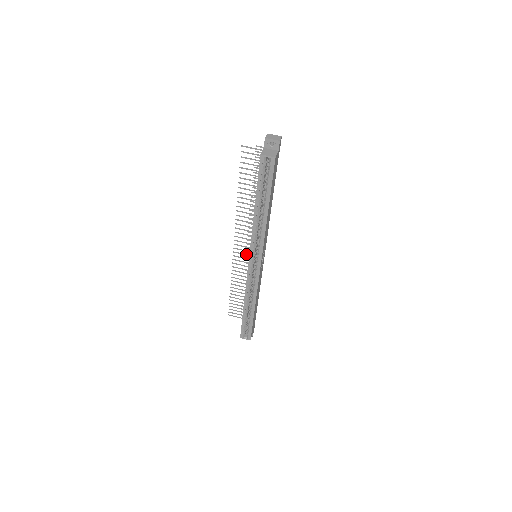
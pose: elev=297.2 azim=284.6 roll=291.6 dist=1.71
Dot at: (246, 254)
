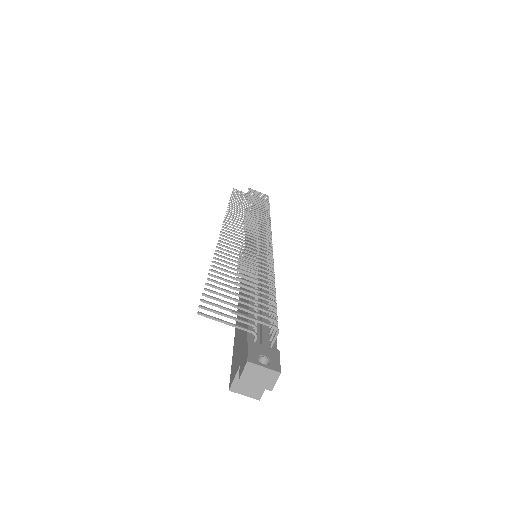
Dot at: occluded
